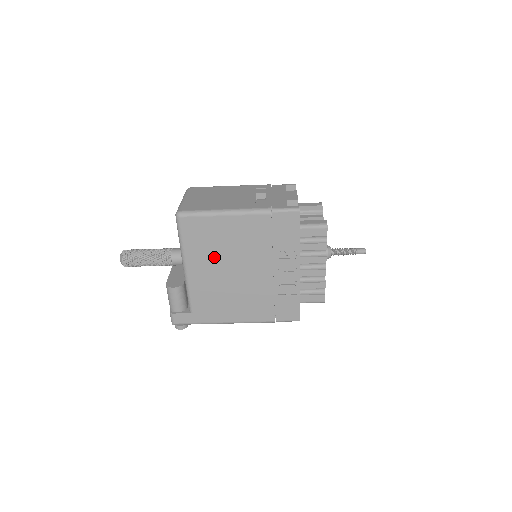
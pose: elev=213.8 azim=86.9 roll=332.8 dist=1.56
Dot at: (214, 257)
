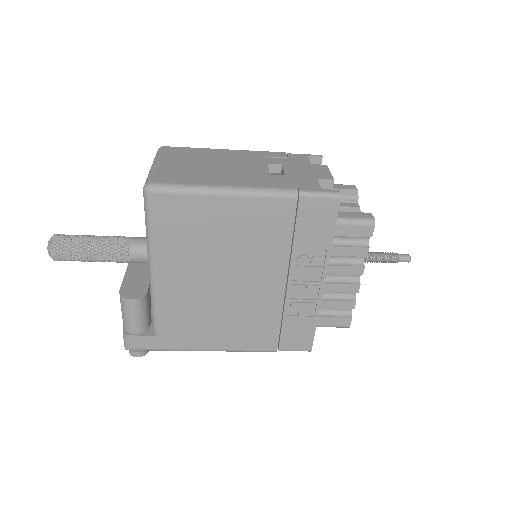
Dot at: (199, 258)
